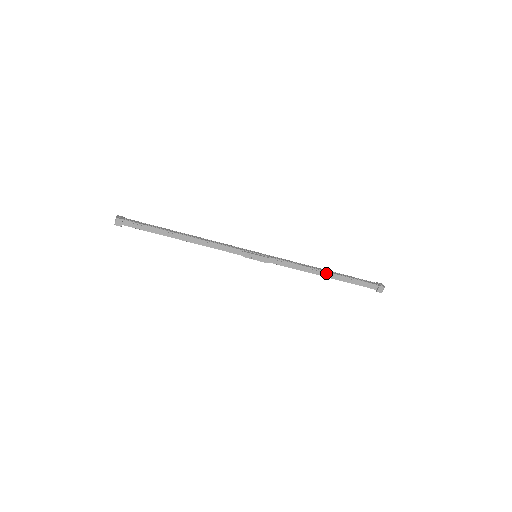
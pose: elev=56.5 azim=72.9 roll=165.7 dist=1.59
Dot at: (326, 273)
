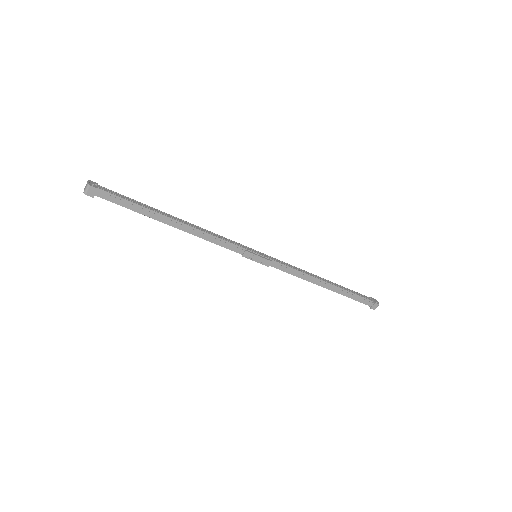
Dot at: (327, 284)
